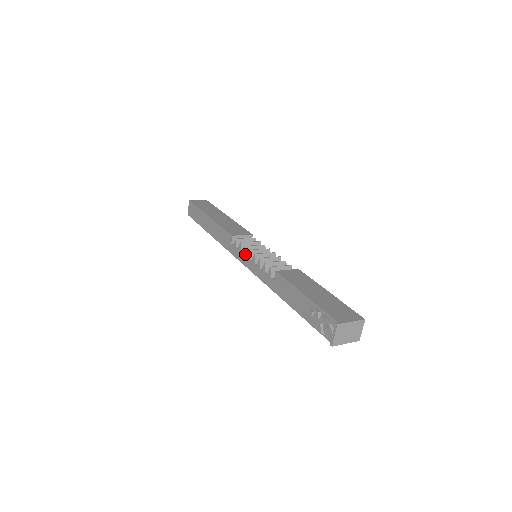
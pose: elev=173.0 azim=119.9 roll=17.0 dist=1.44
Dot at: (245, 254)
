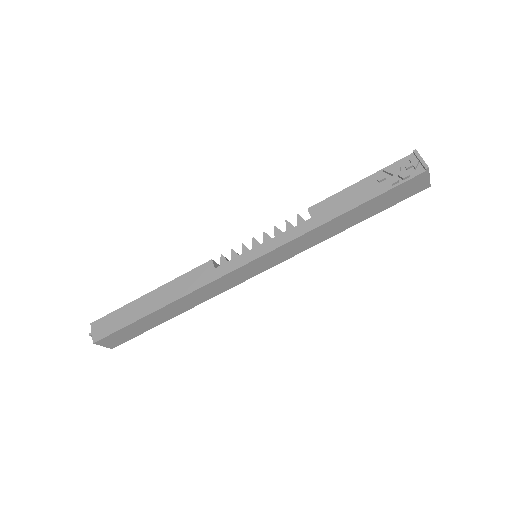
Dot at: (248, 249)
